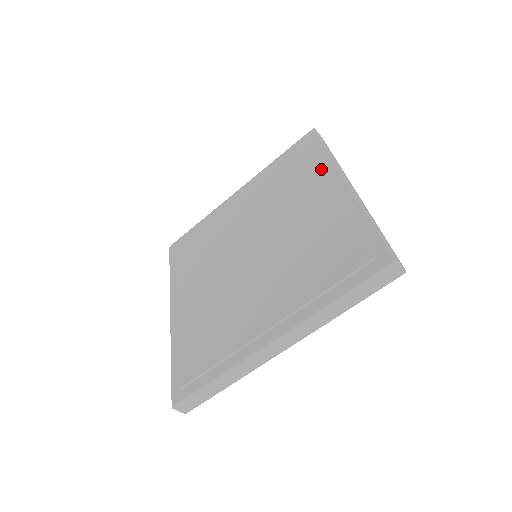
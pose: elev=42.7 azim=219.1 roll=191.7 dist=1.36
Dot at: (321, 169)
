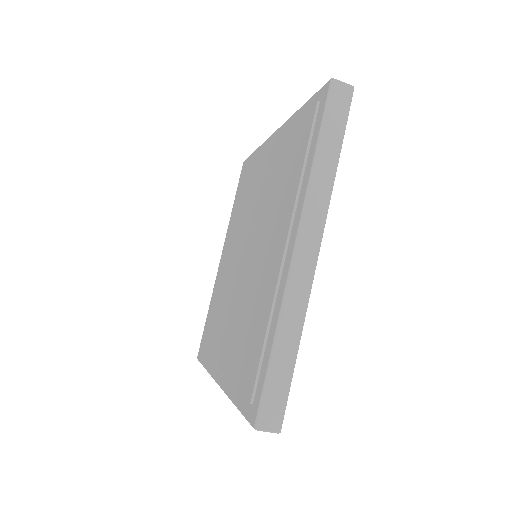
Dot at: (294, 195)
